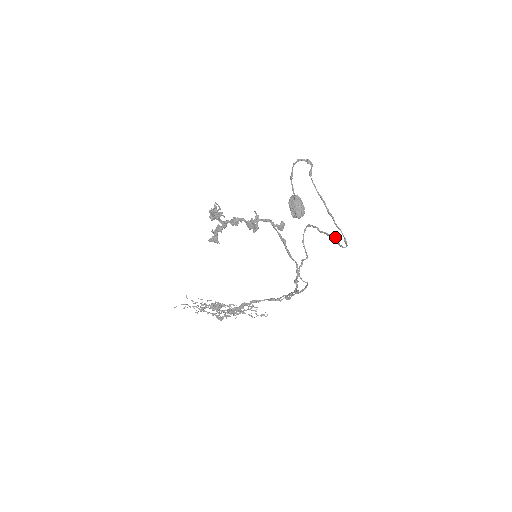
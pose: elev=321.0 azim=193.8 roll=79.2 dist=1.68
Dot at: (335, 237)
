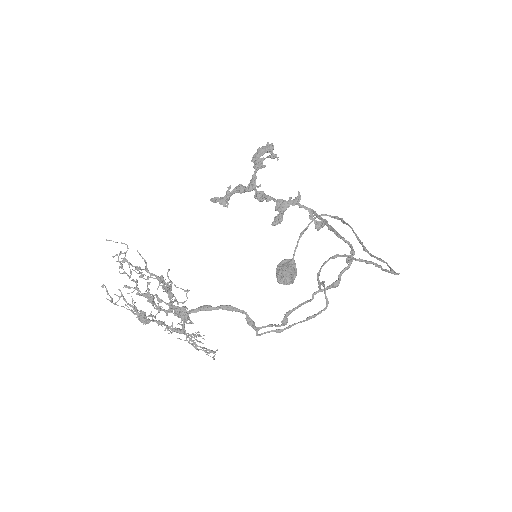
Dot at: (380, 265)
